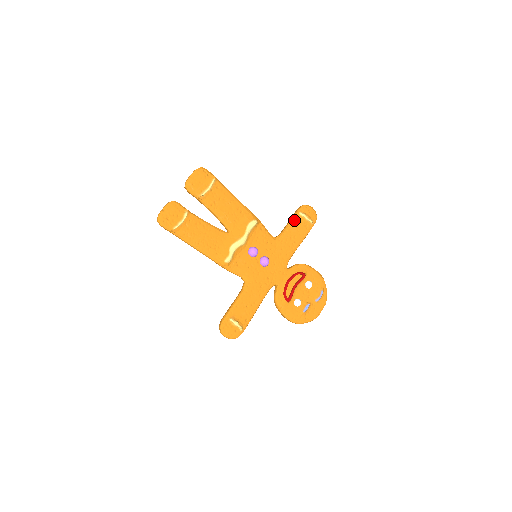
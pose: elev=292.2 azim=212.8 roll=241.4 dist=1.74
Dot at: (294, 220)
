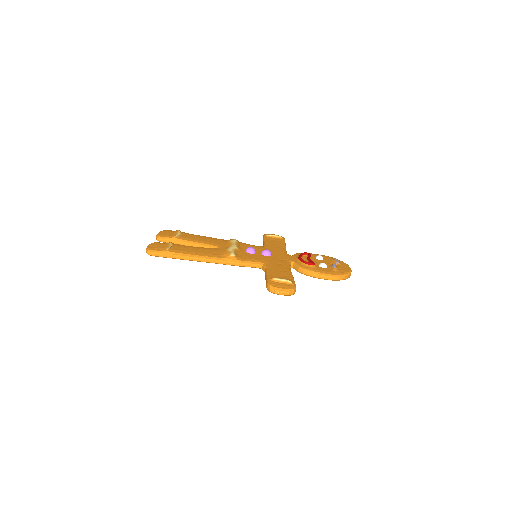
Dot at: (266, 239)
